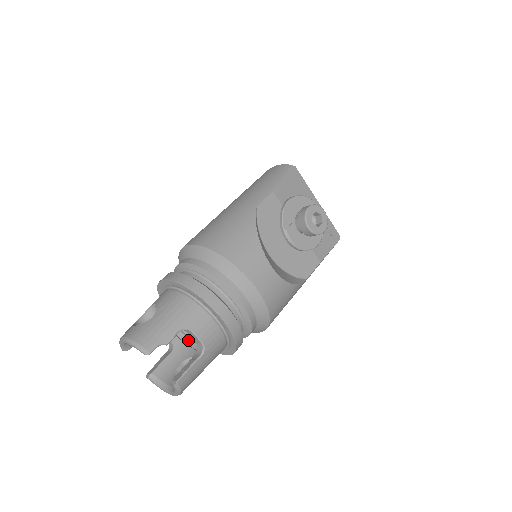
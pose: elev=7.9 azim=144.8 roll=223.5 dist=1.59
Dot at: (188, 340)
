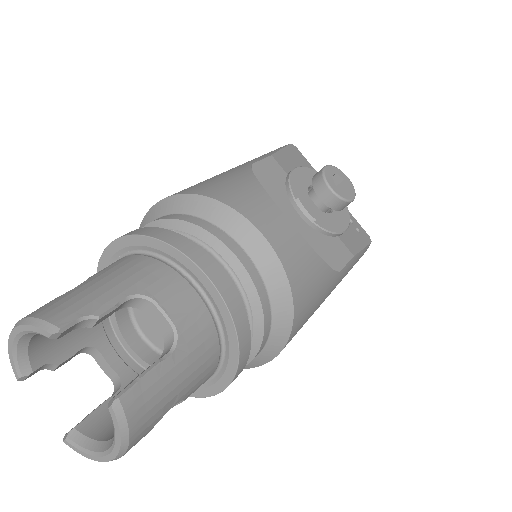
Dot at: occluded
